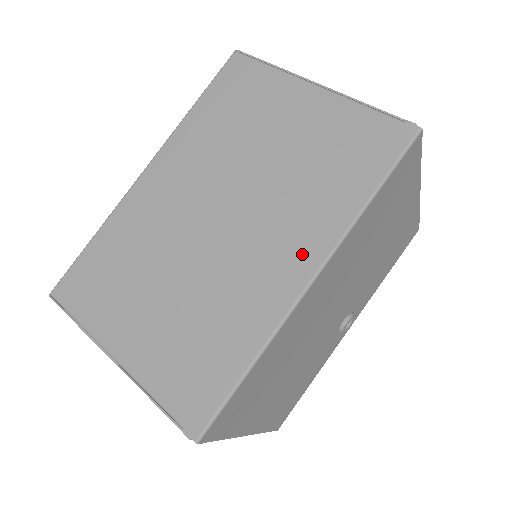
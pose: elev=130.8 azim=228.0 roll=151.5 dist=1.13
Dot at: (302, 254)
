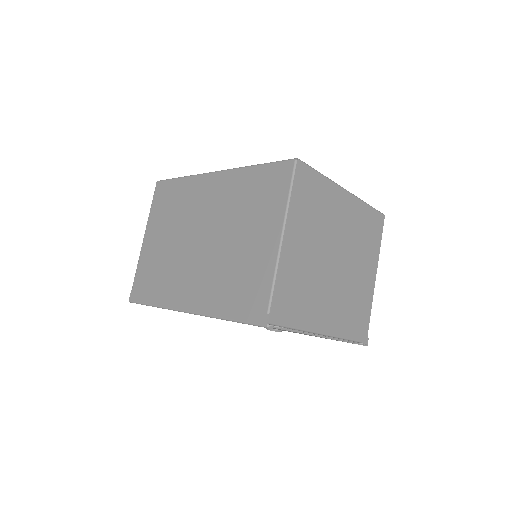
Dot at: (194, 299)
